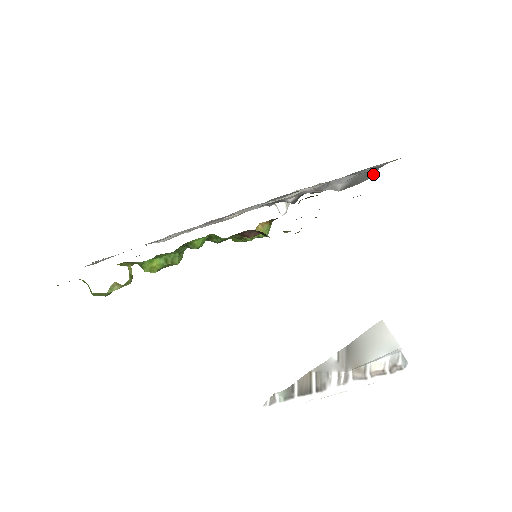
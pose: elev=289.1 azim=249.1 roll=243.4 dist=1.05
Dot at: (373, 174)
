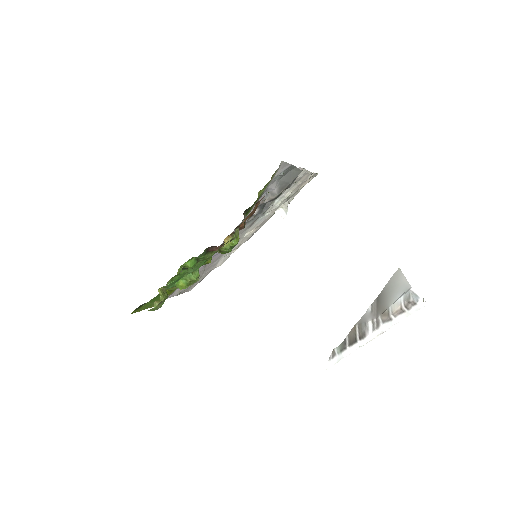
Dot at: (298, 172)
